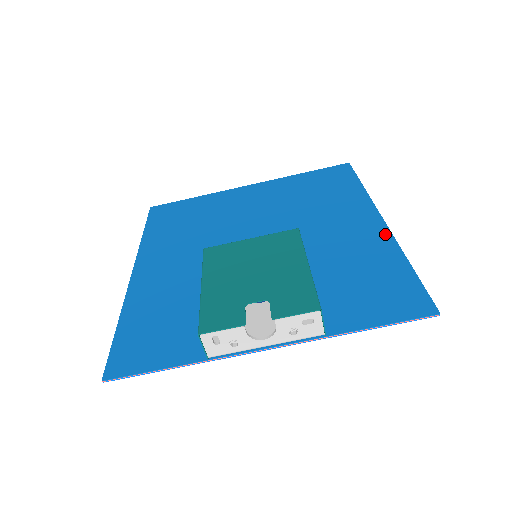
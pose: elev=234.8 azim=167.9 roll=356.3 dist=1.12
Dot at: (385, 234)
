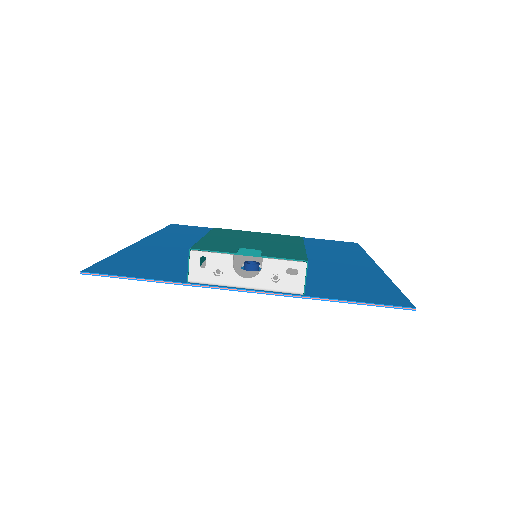
Dot at: (378, 271)
